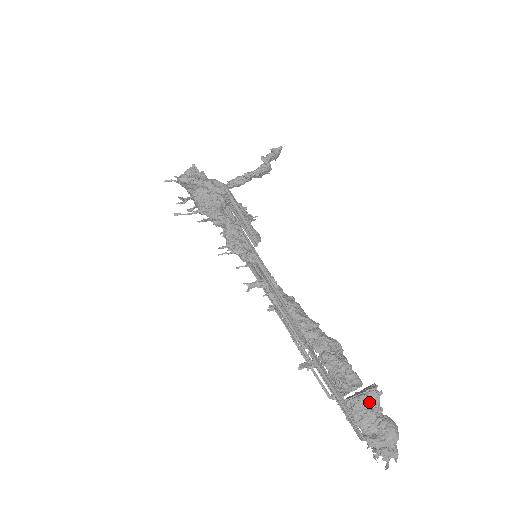
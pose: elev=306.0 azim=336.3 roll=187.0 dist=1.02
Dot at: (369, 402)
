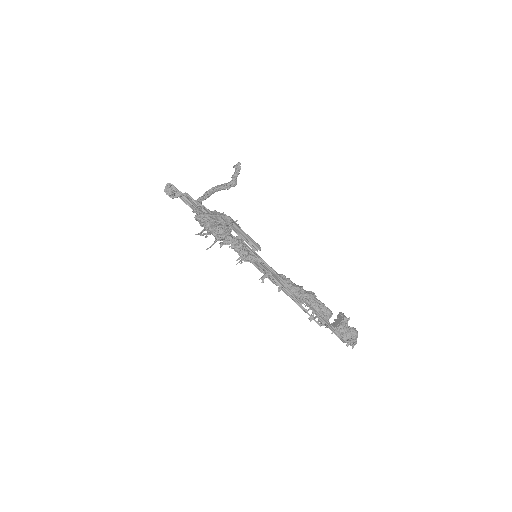
Dot at: (345, 325)
